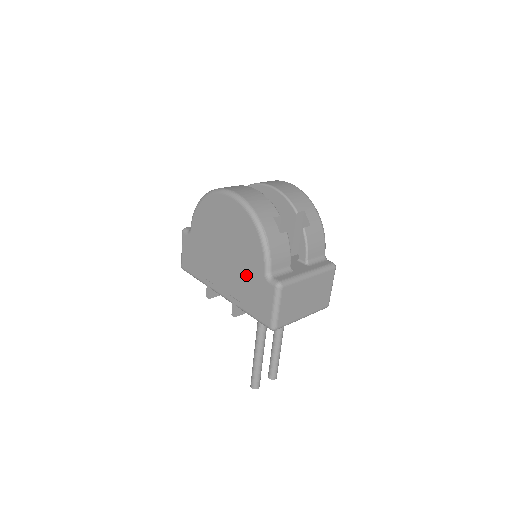
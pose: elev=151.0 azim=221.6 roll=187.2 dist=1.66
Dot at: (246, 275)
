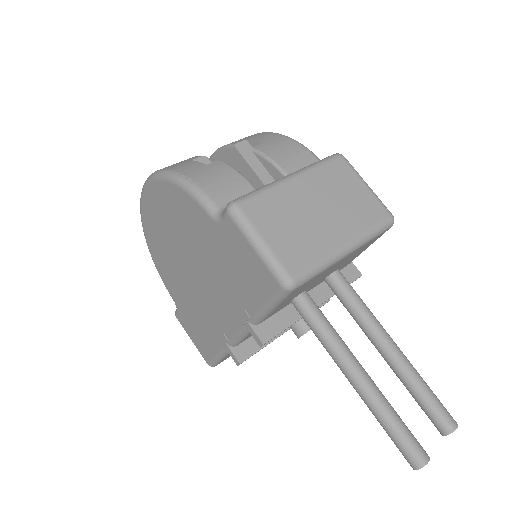
Dot at: (214, 258)
